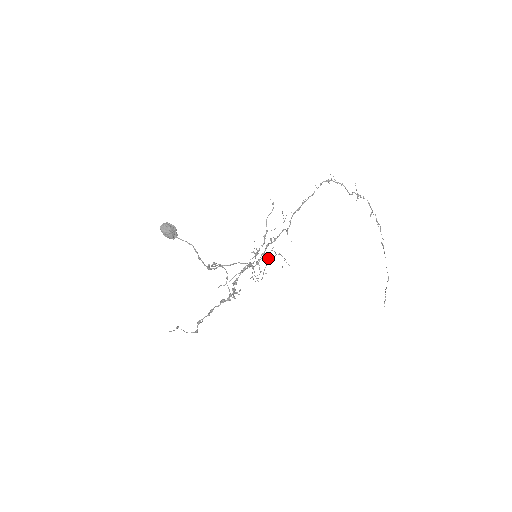
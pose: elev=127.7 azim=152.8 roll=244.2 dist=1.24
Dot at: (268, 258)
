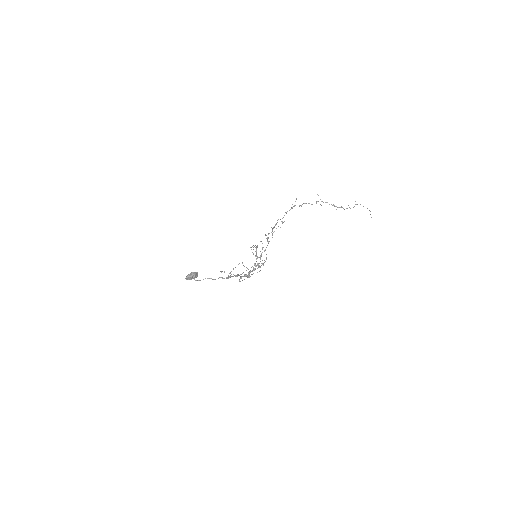
Dot at: (267, 238)
